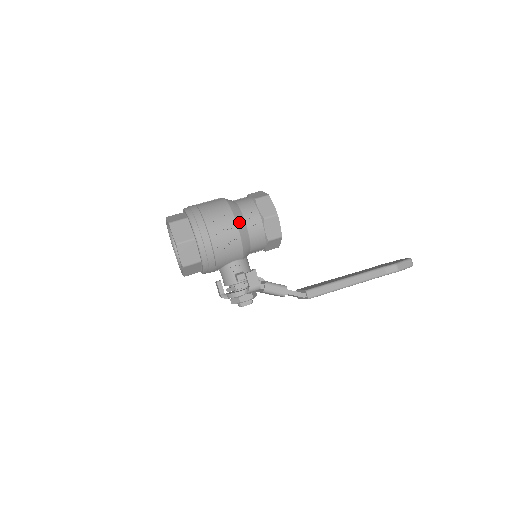
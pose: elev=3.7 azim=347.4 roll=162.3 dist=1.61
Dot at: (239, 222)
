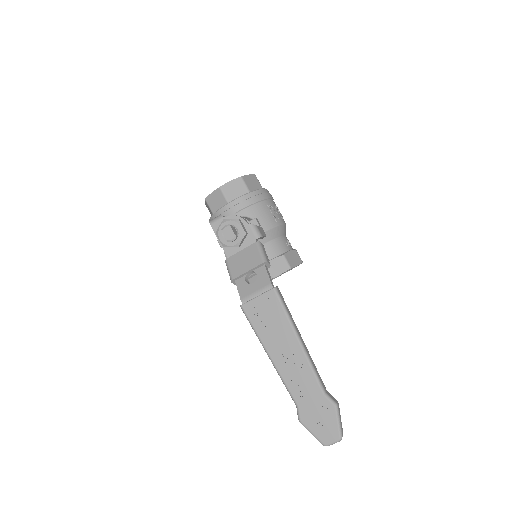
Dot at: occluded
